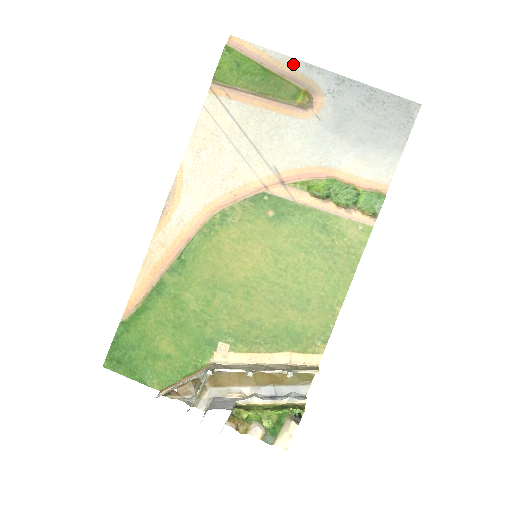
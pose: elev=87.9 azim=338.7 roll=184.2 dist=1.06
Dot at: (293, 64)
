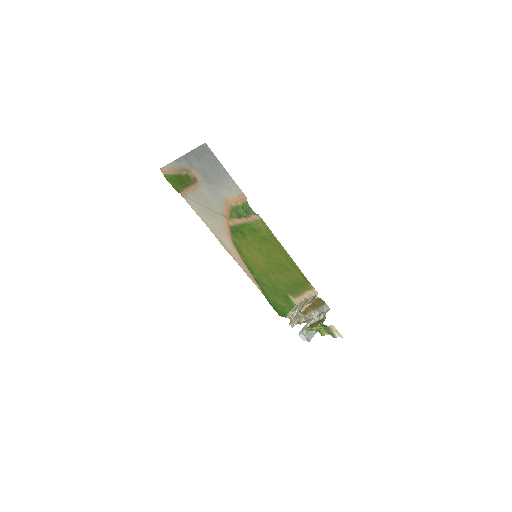
Dot at: (175, 164)
